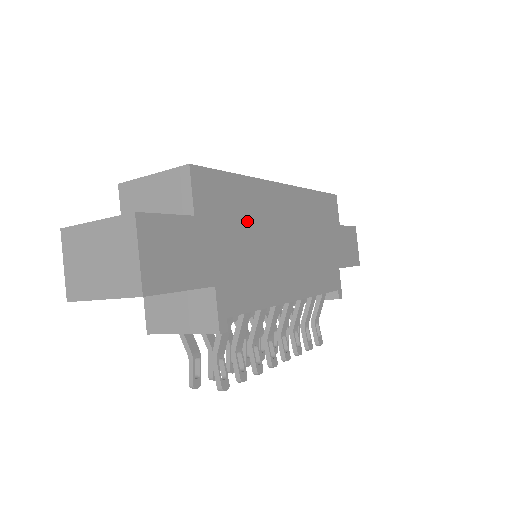
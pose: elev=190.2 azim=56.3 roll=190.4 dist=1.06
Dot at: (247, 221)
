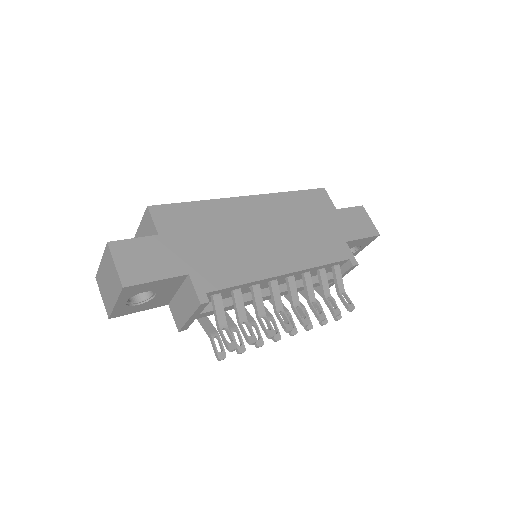
Dot at: (213, 228)
